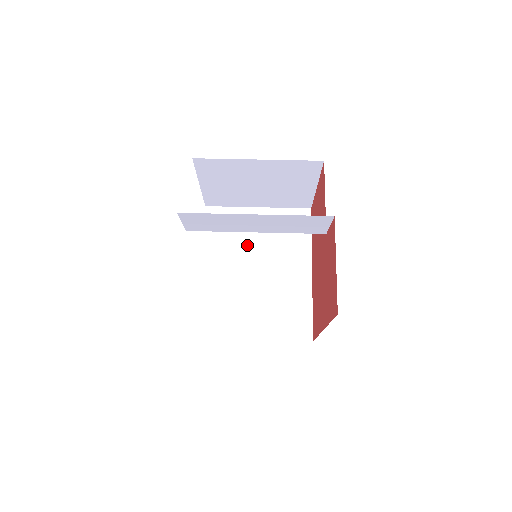
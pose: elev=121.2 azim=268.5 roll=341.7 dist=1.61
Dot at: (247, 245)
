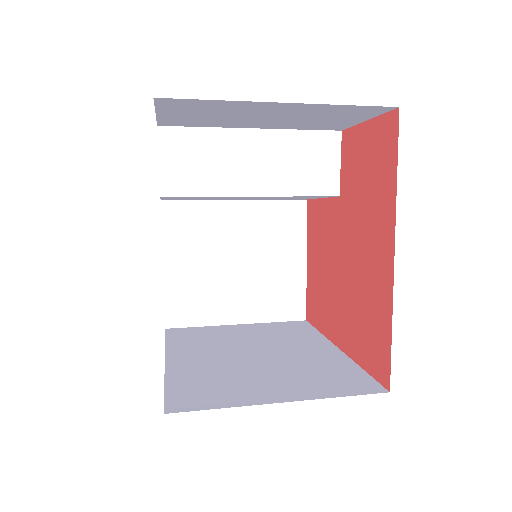
Dot at: (232, 342)
